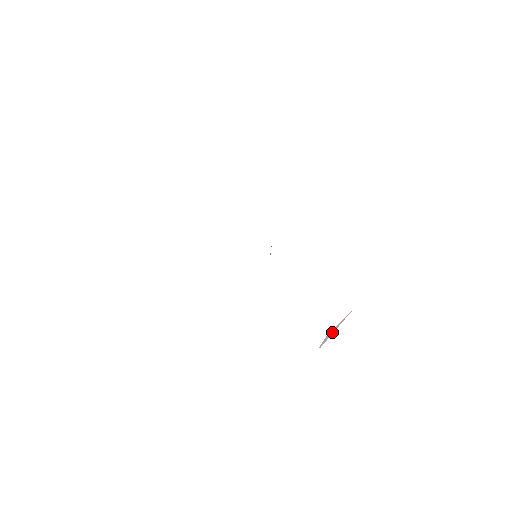
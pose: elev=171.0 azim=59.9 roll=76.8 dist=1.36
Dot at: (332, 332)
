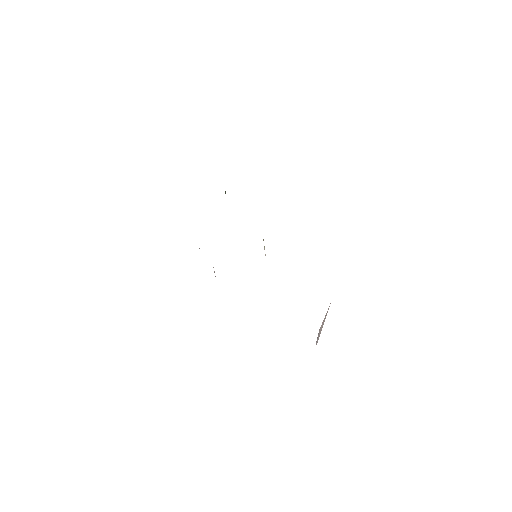
Dot at: (321, 328)
